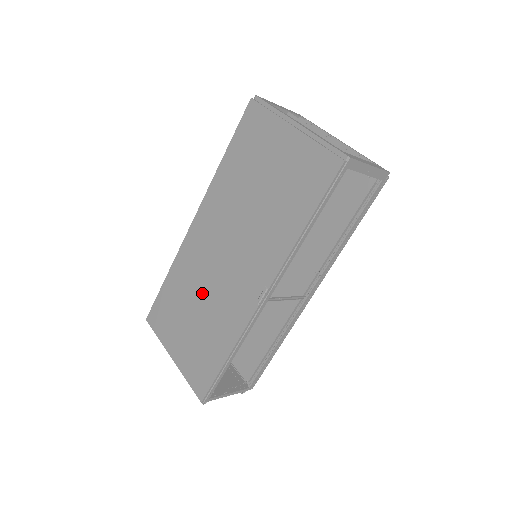
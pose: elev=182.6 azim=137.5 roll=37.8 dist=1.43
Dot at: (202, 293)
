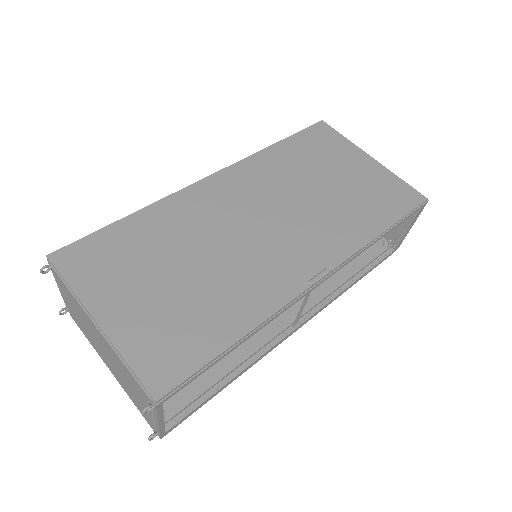
Dot at: (206, 250)
